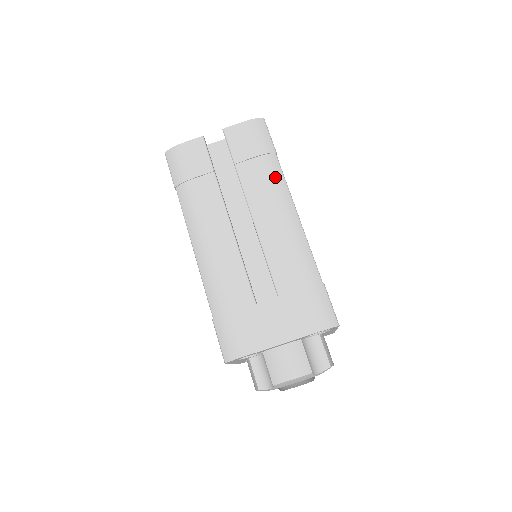
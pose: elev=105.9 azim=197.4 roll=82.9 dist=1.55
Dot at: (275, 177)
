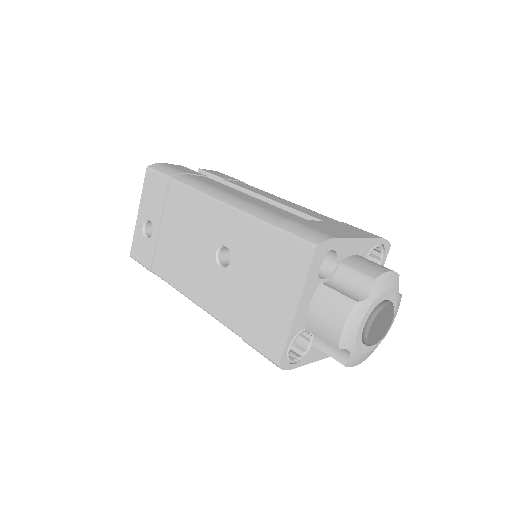
Dot at: occluded
